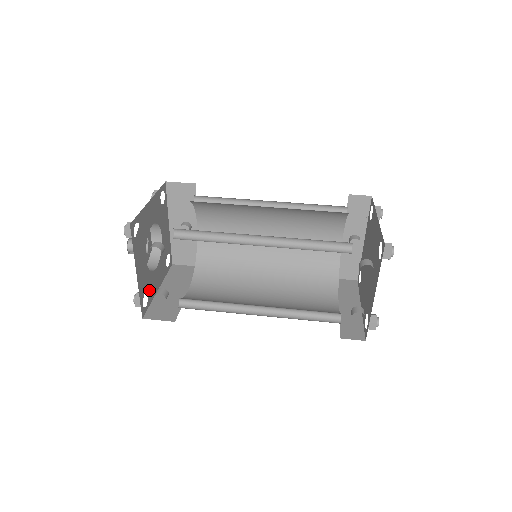
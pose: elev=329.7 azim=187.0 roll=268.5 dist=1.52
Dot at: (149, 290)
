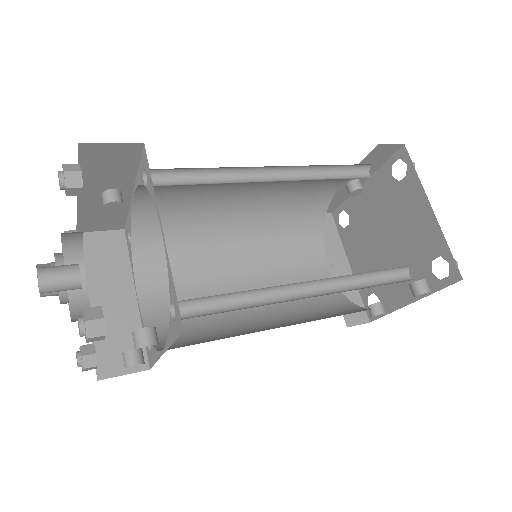
Dot at: occluded
